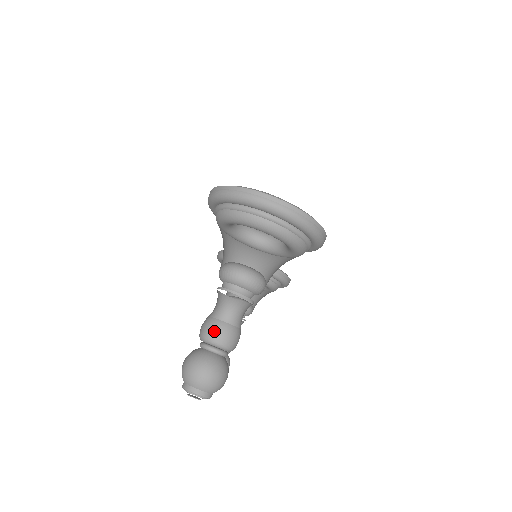
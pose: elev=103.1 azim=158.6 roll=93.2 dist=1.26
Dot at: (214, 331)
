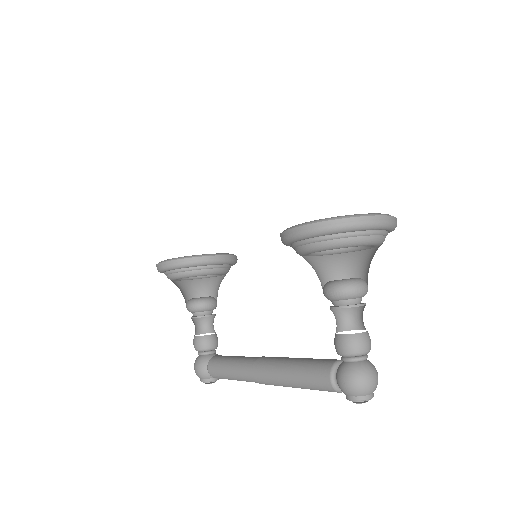
Dot at: (364, 344)
